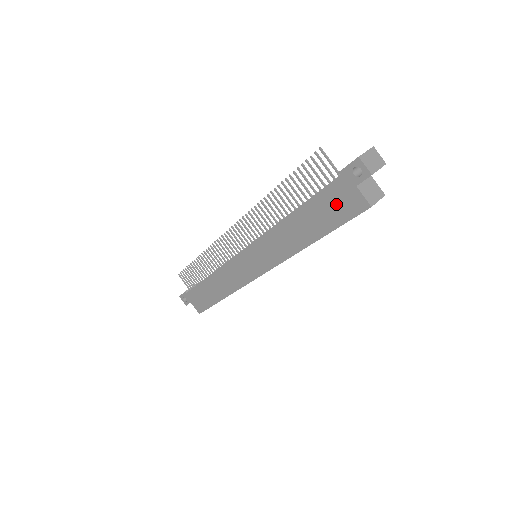
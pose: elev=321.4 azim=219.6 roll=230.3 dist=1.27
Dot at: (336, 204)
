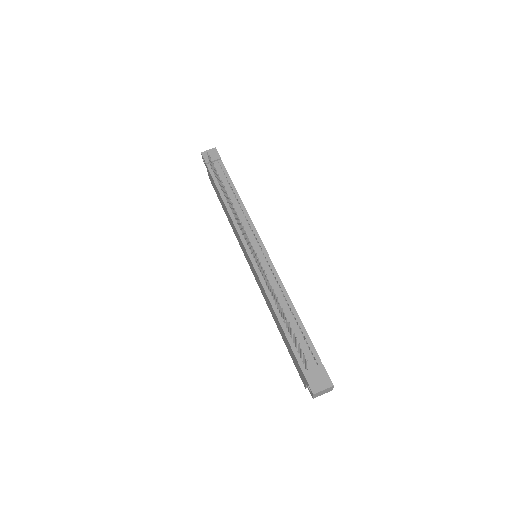
Dot at: (295, 362)
